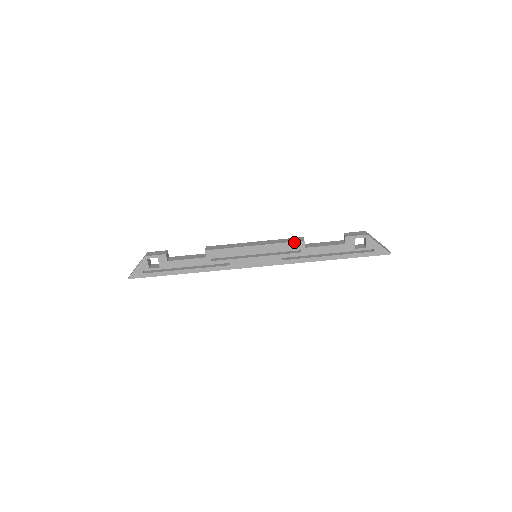
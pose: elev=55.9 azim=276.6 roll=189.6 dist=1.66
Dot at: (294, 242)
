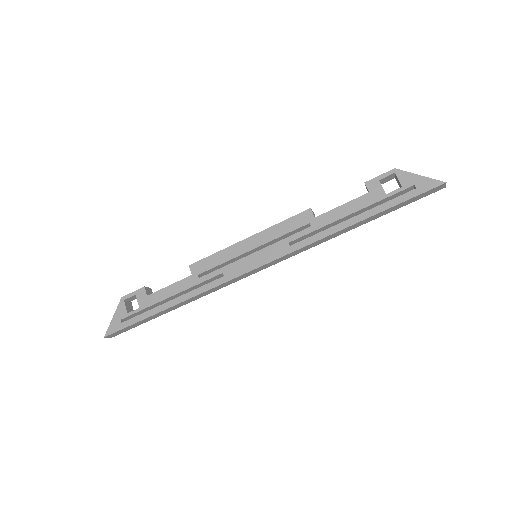
Dot at: (297, 215)
